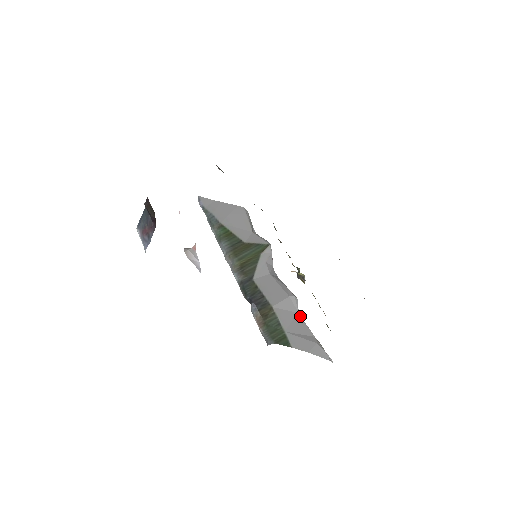
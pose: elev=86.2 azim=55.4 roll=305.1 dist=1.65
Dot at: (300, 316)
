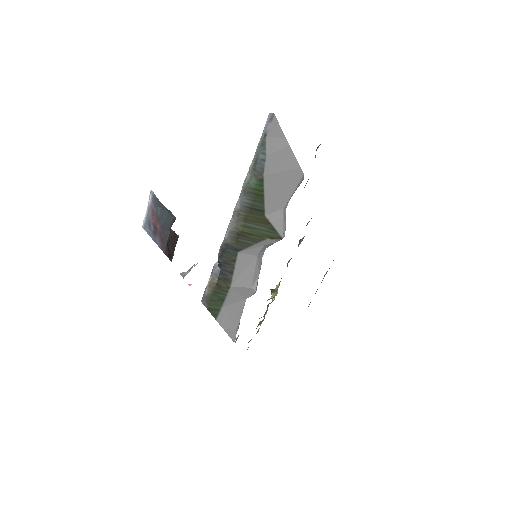
Dot at: occluded
